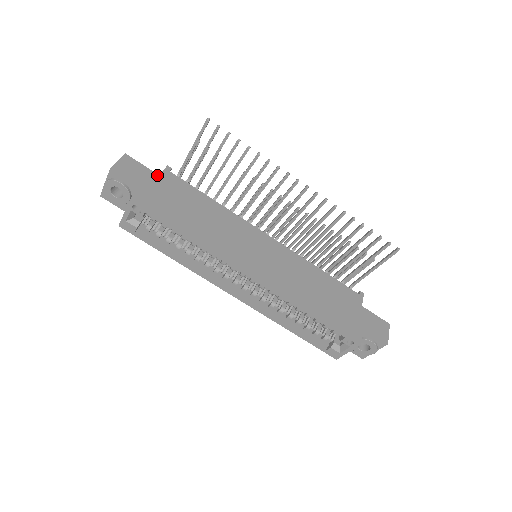
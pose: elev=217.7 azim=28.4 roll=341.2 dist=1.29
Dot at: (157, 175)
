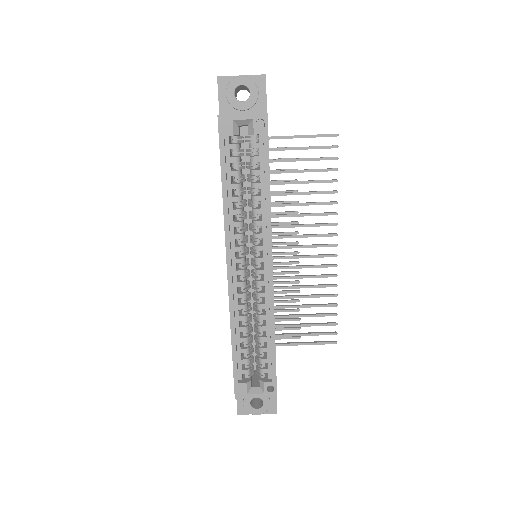
Dot at: occluded
